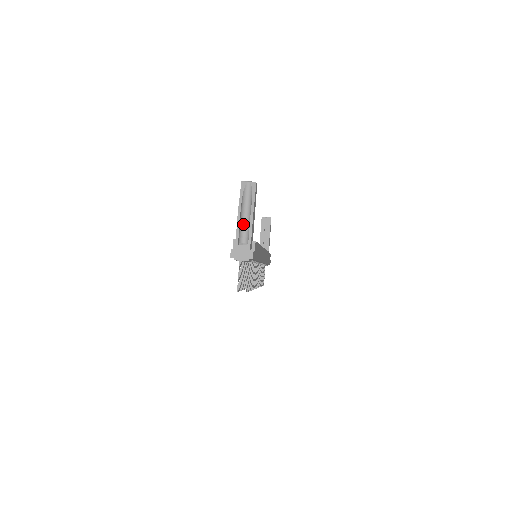
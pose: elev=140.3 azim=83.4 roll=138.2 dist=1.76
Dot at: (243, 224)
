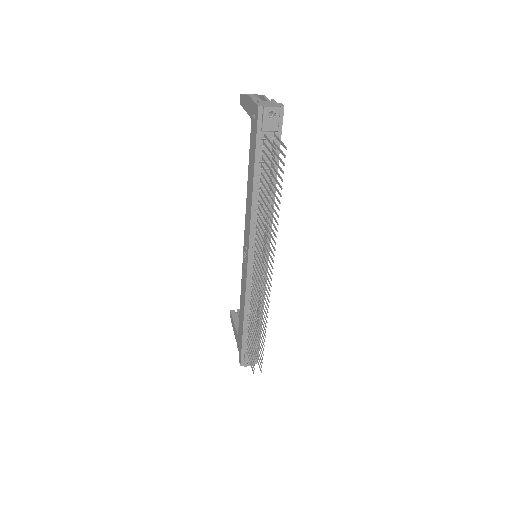
Dot at: occluded
